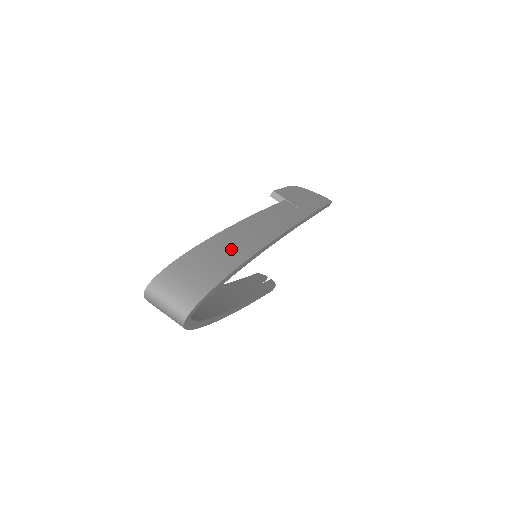
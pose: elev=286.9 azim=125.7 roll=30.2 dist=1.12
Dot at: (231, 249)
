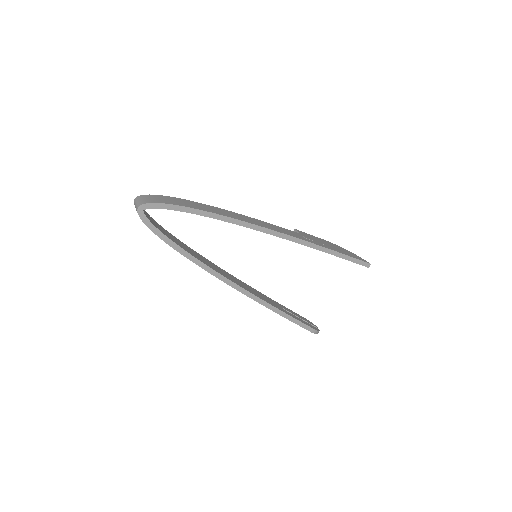
Dot at: (196, 206)
